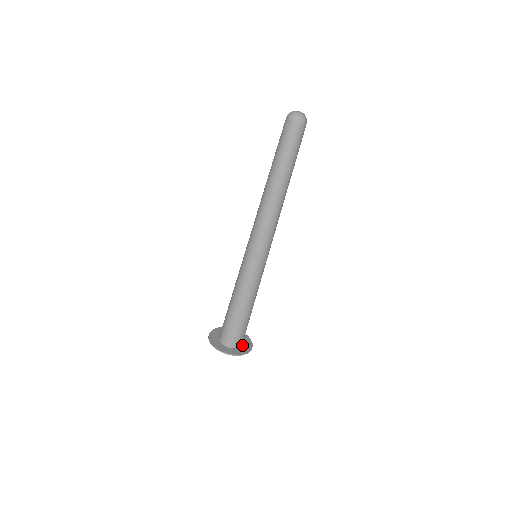
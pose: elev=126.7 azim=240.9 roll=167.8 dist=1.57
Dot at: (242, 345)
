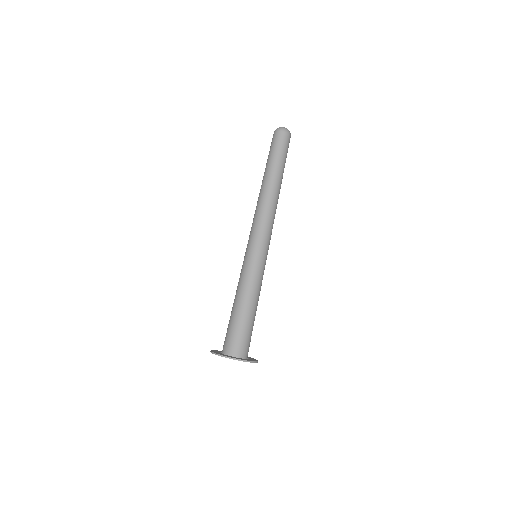
Dot at: occluded
